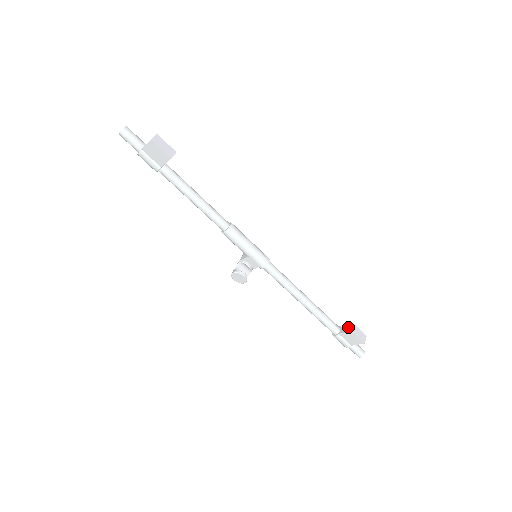
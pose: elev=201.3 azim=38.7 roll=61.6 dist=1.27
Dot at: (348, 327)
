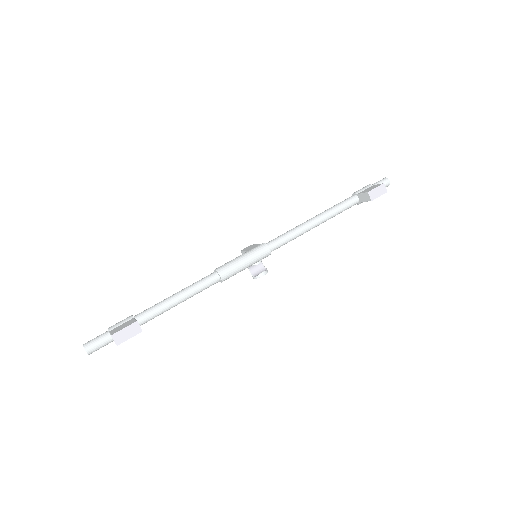
Dot at: (365, 196)
